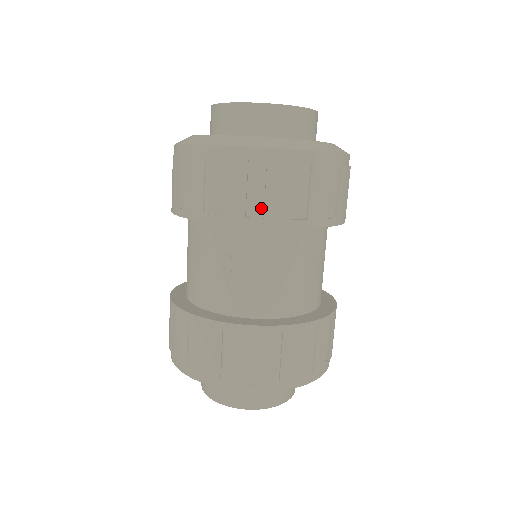
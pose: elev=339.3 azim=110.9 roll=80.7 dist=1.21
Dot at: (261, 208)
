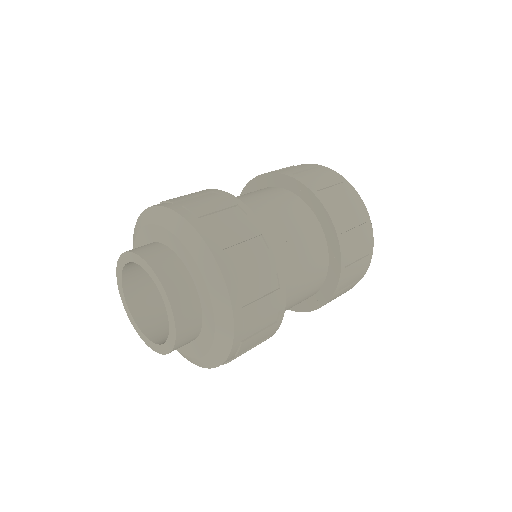
Dot at: occluded
